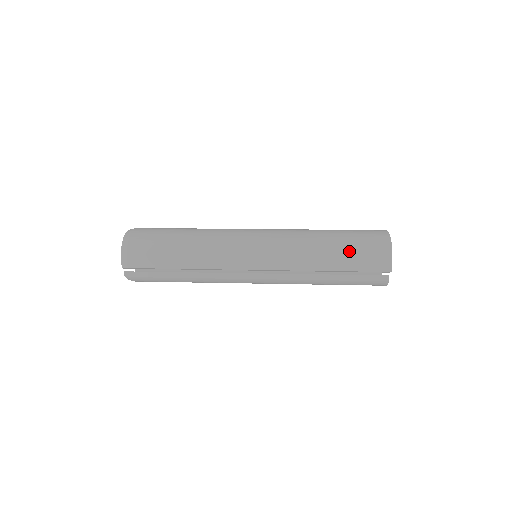
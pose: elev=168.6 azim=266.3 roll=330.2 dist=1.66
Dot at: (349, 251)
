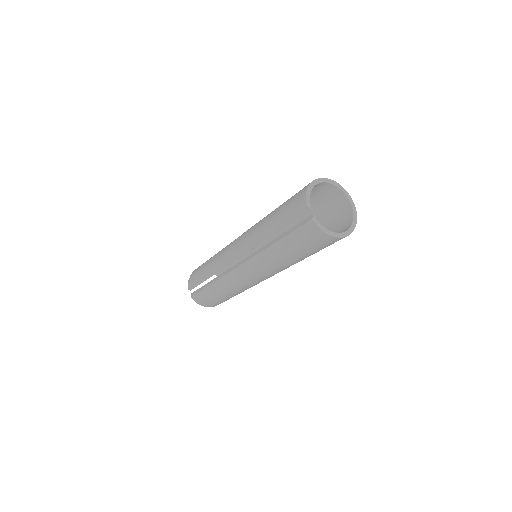
Dot at: (282, 206)
